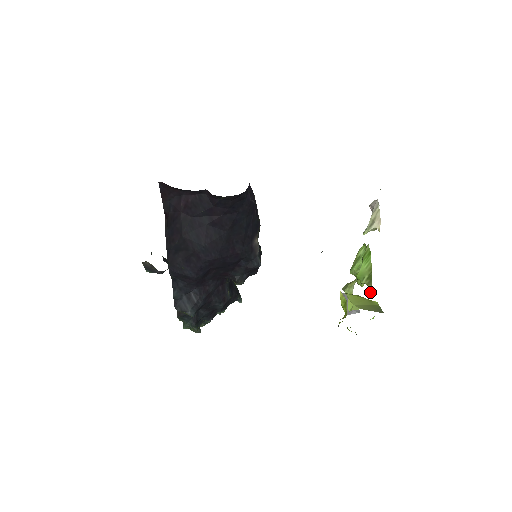
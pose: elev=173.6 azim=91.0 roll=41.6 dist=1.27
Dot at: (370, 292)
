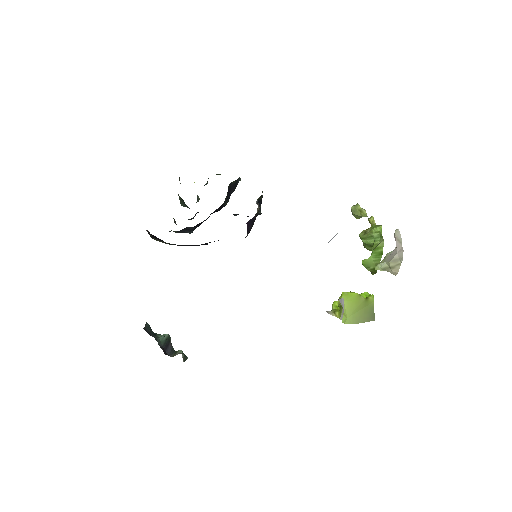
Dot at: occluded
